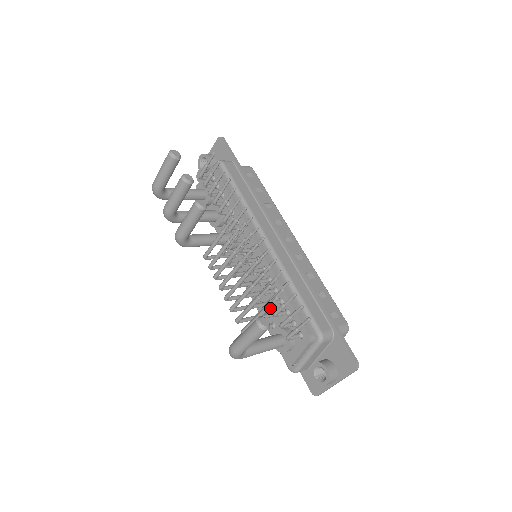
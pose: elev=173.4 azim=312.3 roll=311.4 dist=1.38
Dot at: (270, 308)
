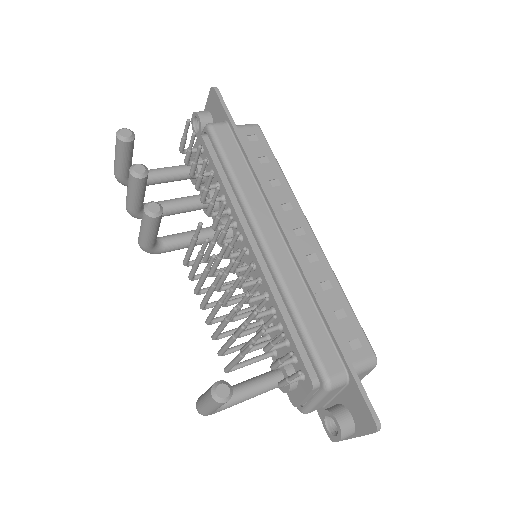
Dot at: occluded
